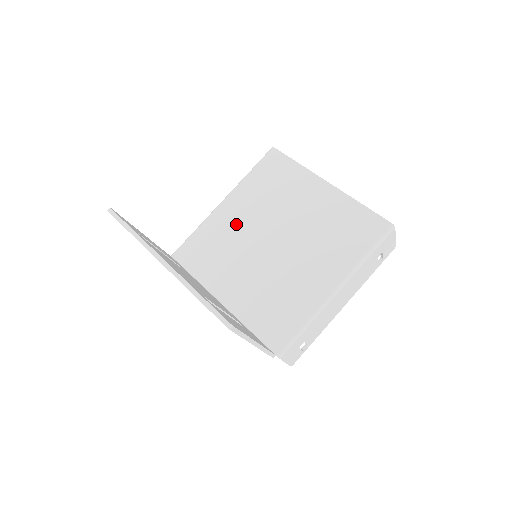
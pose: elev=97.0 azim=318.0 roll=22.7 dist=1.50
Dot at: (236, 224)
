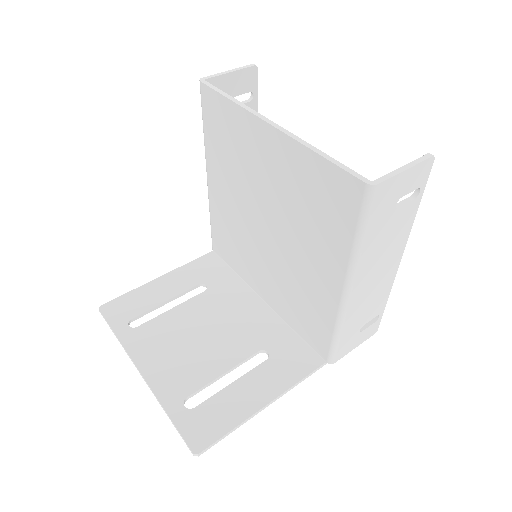
Dot at: (229, 208)
